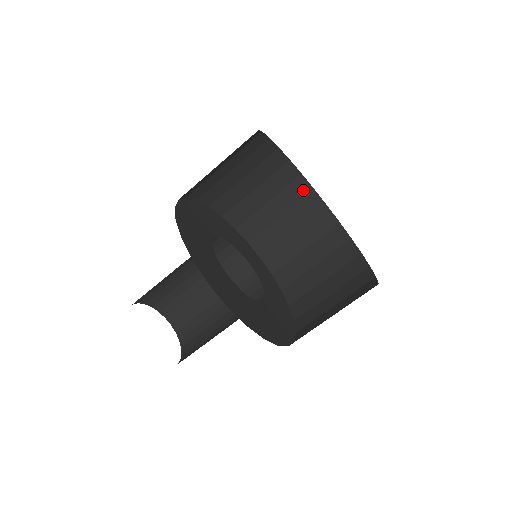
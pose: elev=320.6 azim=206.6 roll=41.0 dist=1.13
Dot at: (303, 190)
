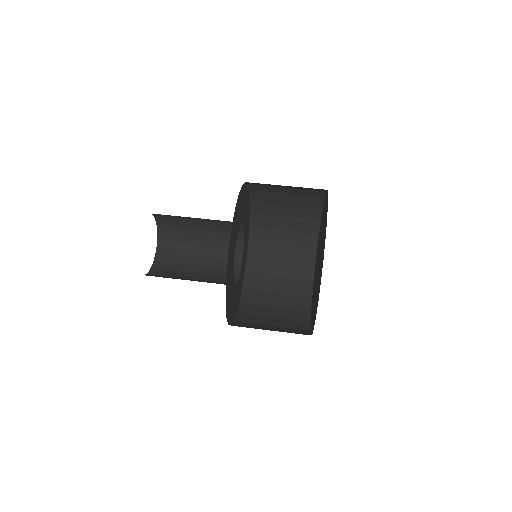
Dot at: (314, 214)
